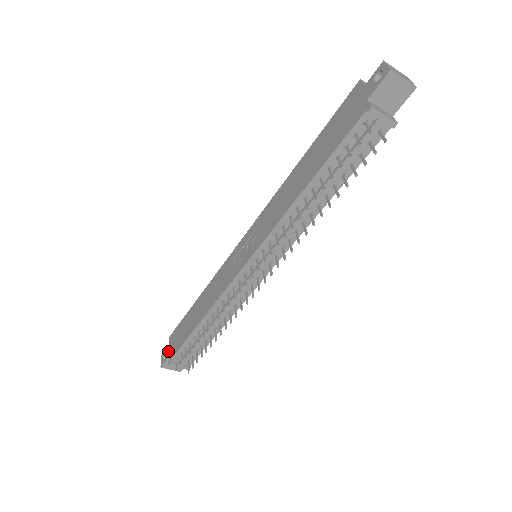
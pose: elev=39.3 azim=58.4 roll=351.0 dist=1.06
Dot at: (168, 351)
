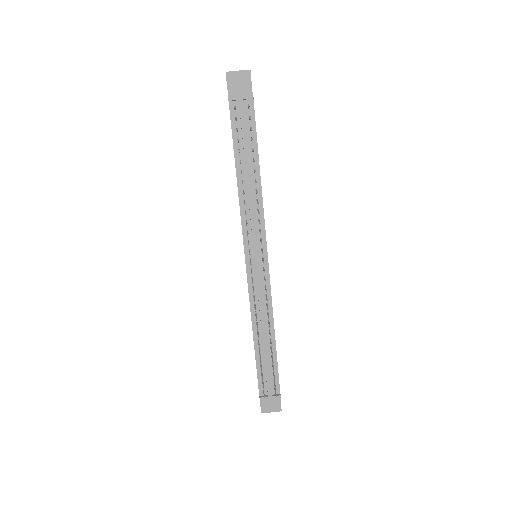
Dot at: occluded
